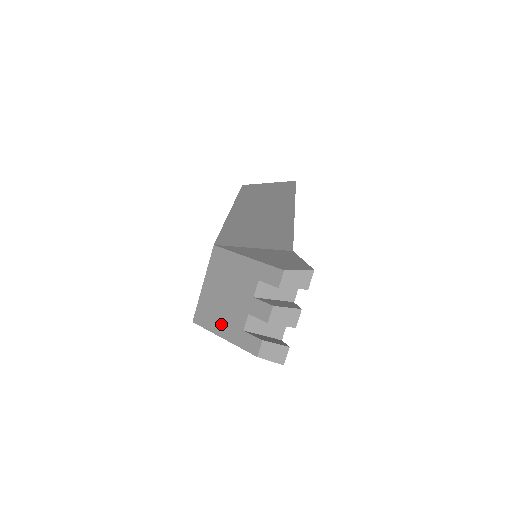
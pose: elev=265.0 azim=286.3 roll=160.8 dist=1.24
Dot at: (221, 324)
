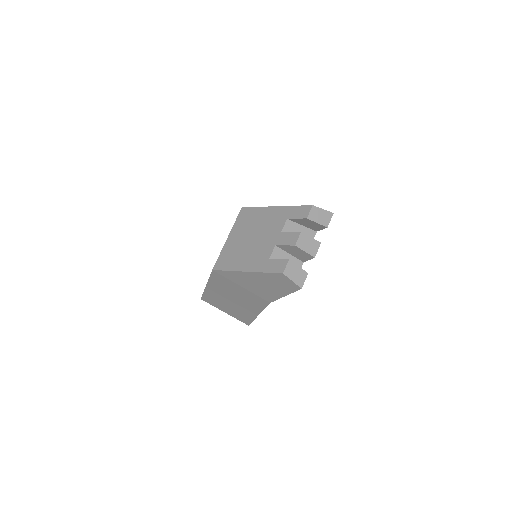
Dot at: (245, 261)
